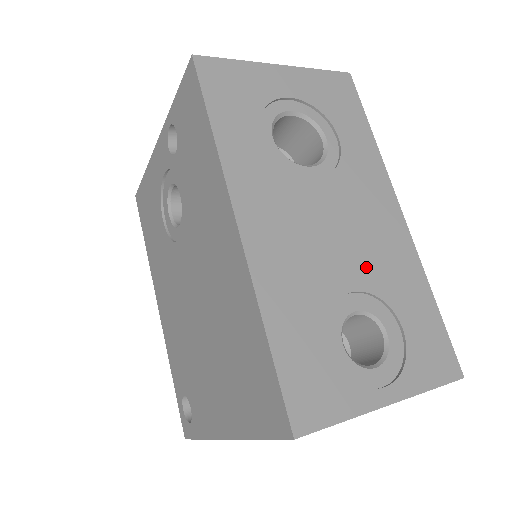
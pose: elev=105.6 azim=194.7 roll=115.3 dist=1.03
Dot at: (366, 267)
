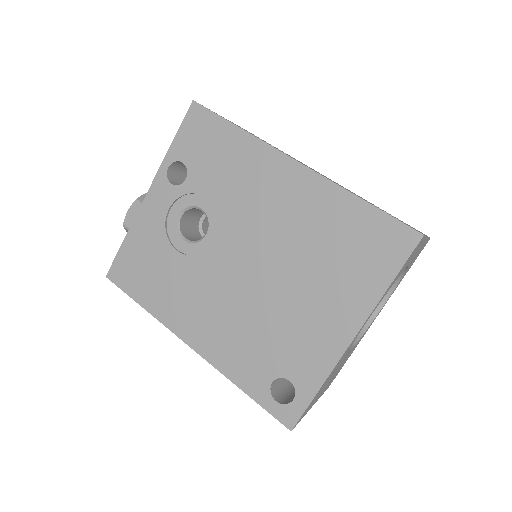
Dot at: occluded
